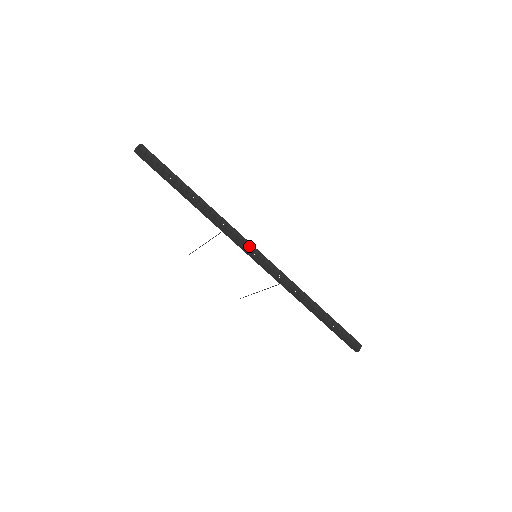
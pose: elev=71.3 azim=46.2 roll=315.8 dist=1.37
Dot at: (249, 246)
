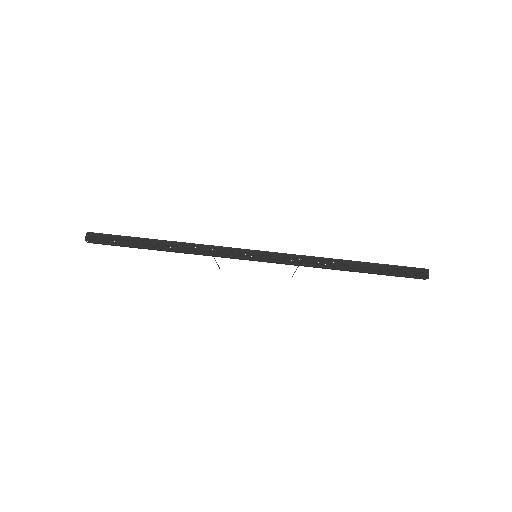
Dot at: (242, 252)
